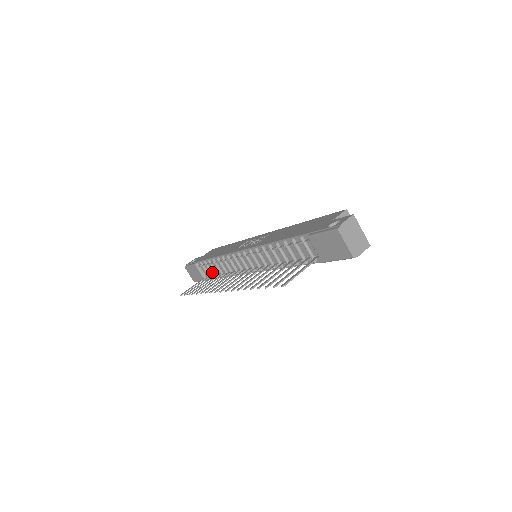
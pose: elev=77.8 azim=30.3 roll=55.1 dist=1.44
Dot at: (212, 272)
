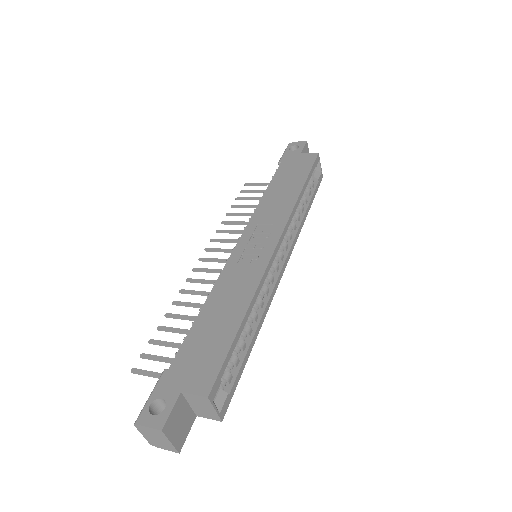
Dot at: occluded
